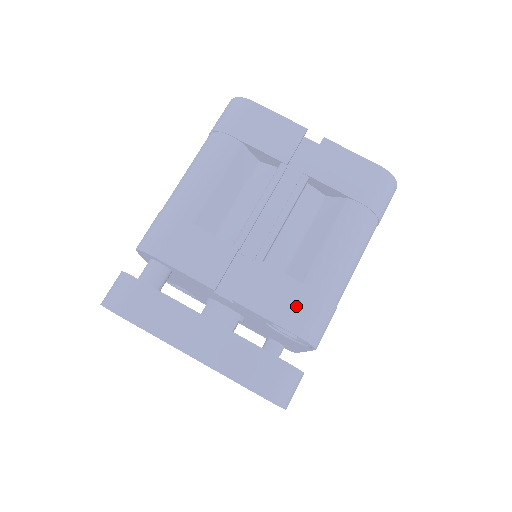
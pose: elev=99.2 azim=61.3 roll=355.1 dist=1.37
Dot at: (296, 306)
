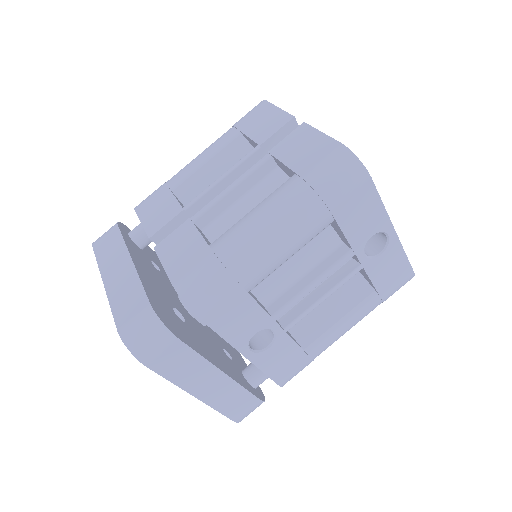
Dot at: (190, 261)
